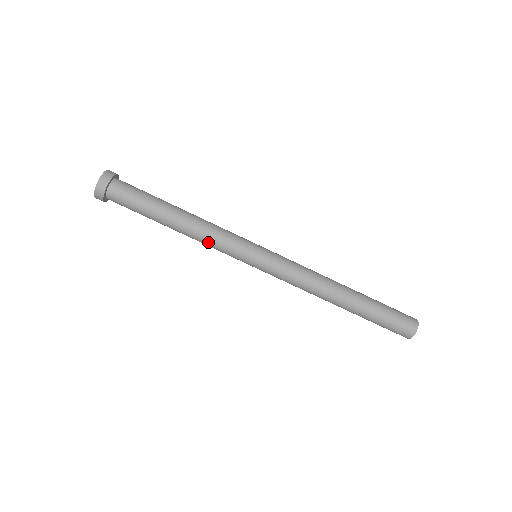
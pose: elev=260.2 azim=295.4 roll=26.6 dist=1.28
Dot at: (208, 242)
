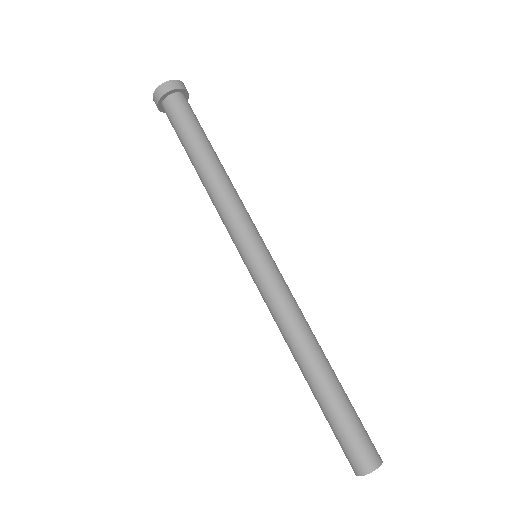
Dot at: (218, 208)
